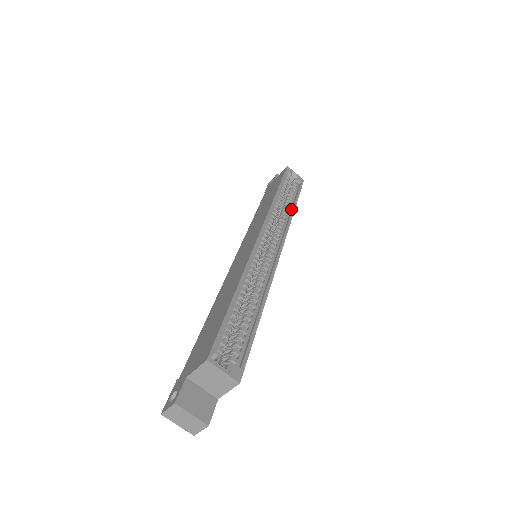
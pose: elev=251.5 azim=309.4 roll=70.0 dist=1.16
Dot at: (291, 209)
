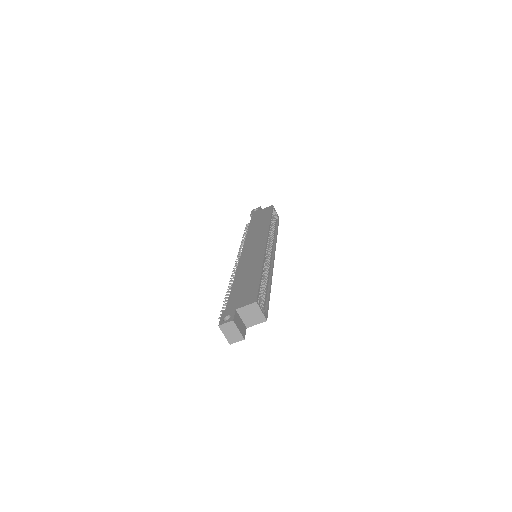
Dot at: (275, 234)
